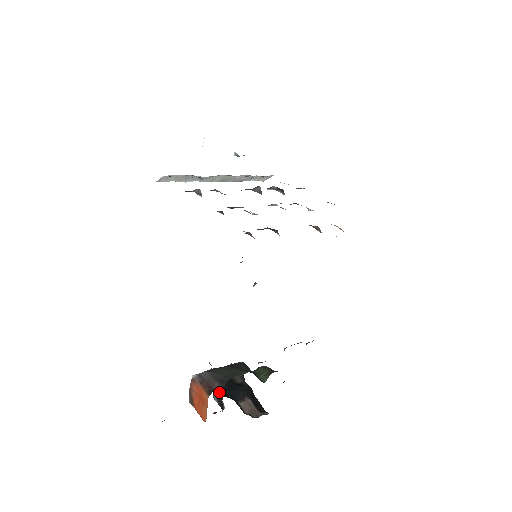
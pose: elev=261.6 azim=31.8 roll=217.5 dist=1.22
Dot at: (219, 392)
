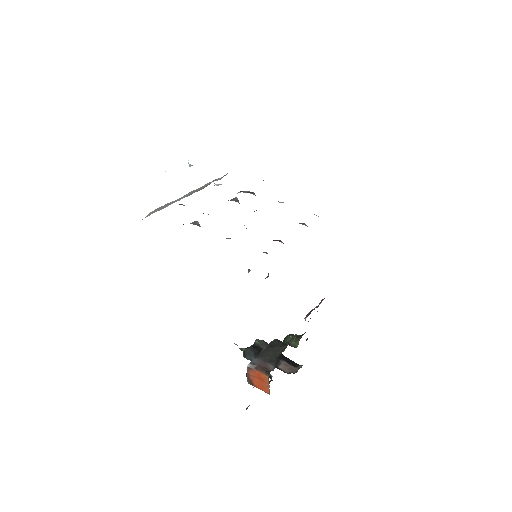
Dot at: occluded
